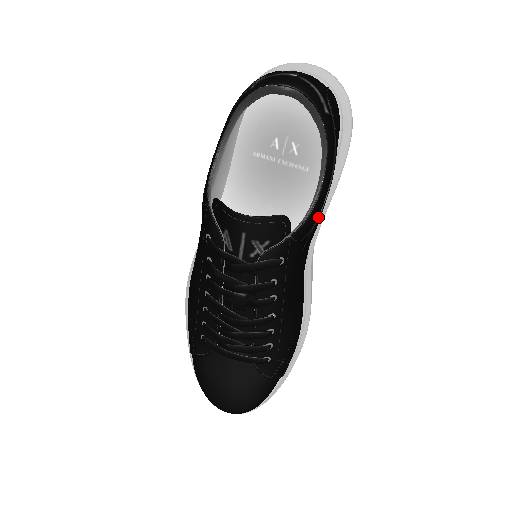
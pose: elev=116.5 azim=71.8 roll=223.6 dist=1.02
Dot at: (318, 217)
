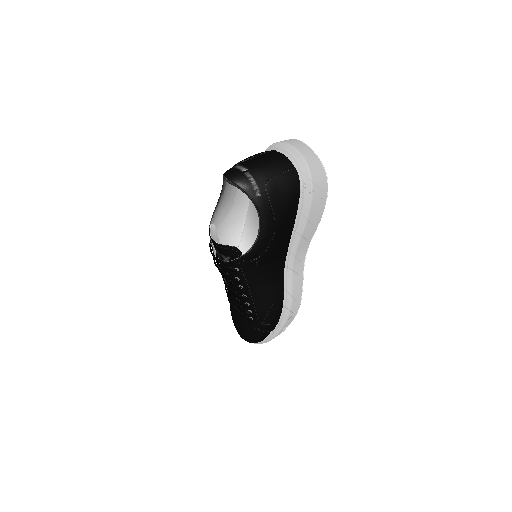
Dot at: (265, 250)
